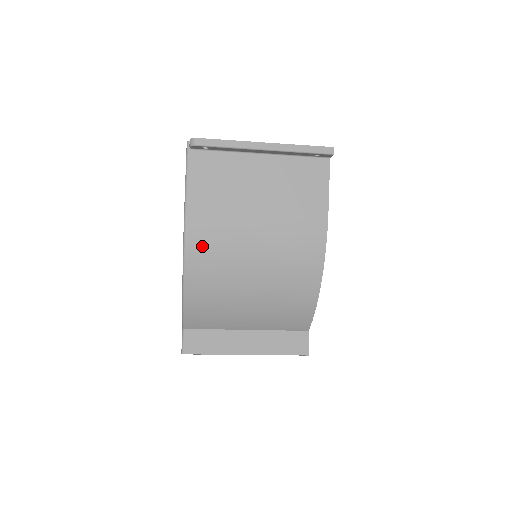
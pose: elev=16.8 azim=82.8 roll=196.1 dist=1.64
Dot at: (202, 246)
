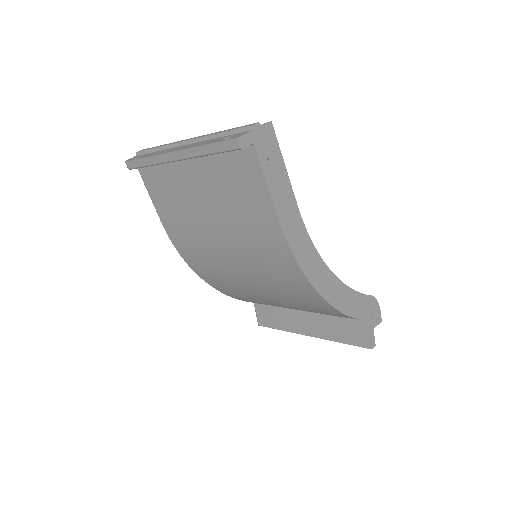
Dot at: (193, 259)
